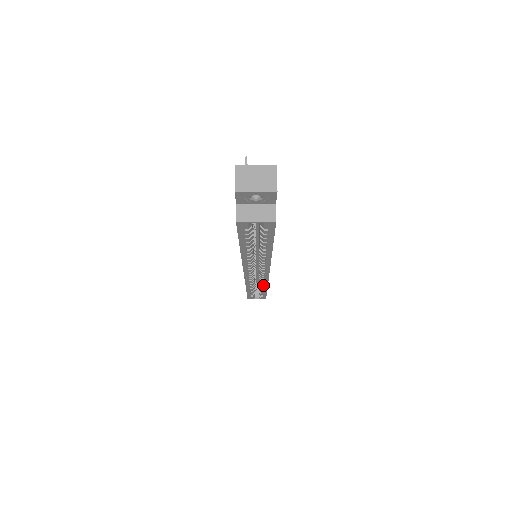
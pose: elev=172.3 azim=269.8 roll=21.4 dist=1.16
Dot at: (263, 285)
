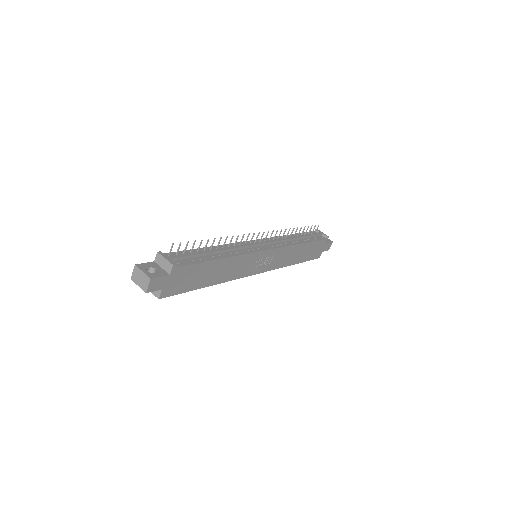
Dot at: occluded
